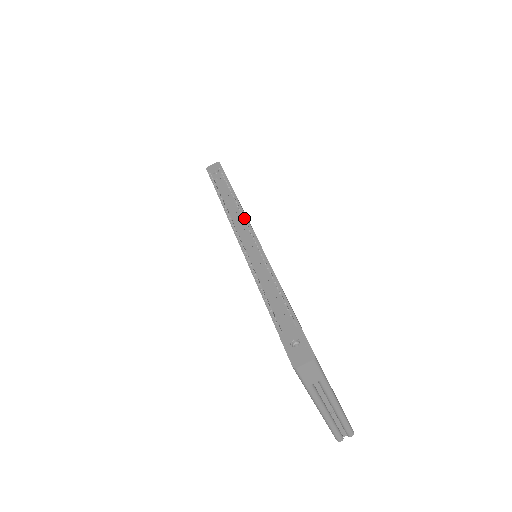
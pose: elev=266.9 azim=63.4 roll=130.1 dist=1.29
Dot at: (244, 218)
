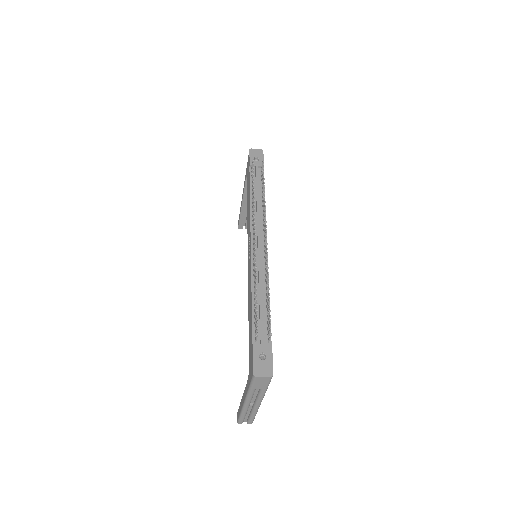
Dot at: occluded
